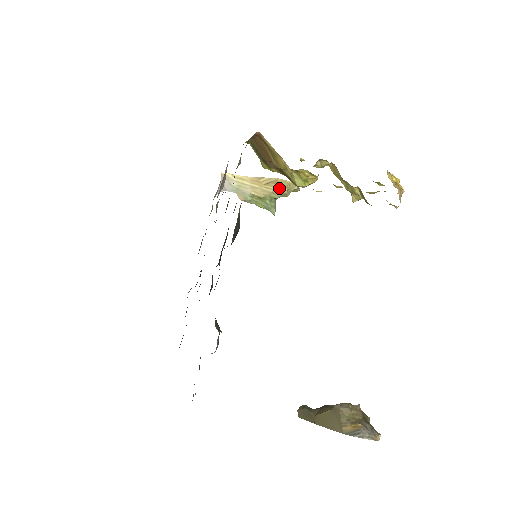
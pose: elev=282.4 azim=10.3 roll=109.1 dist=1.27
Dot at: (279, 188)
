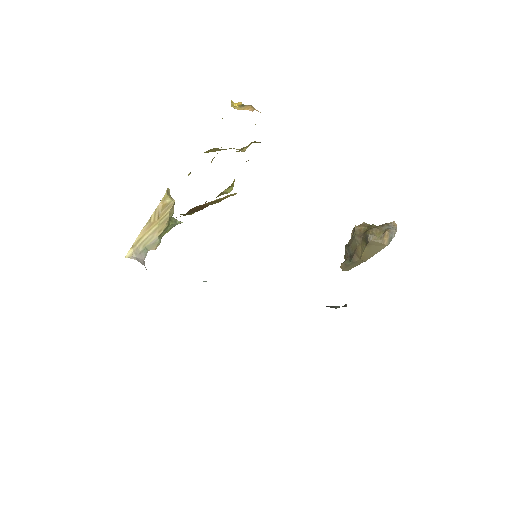
Dot at: (170, 207)
